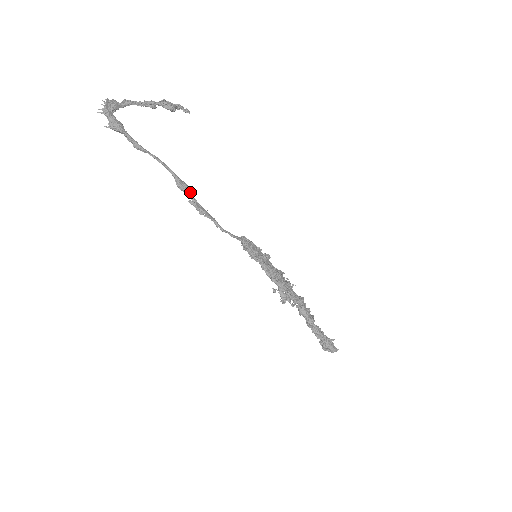
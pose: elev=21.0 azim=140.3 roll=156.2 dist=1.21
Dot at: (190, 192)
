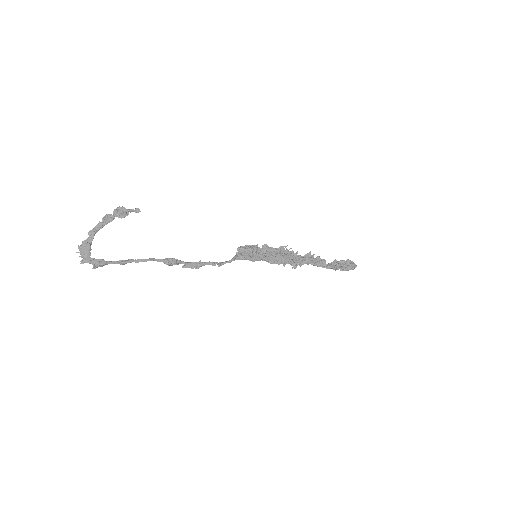
Dot at: (180, 261)
